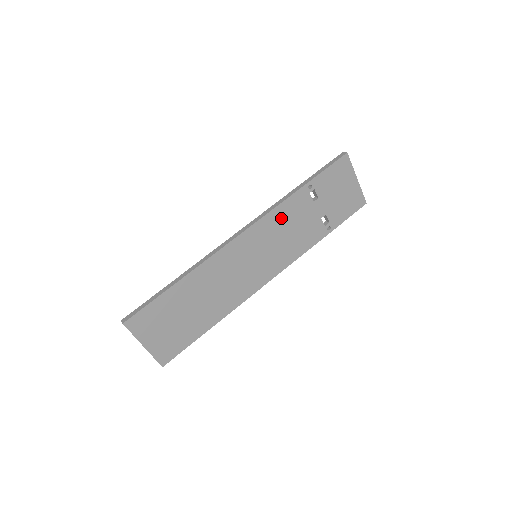
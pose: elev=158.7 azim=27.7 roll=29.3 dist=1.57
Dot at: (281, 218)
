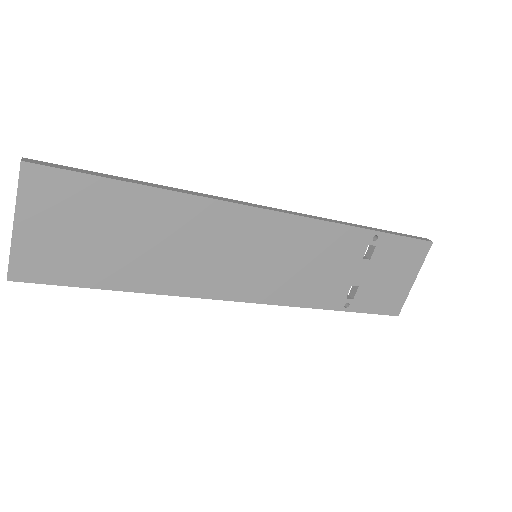
Dot at: (321, 240)
